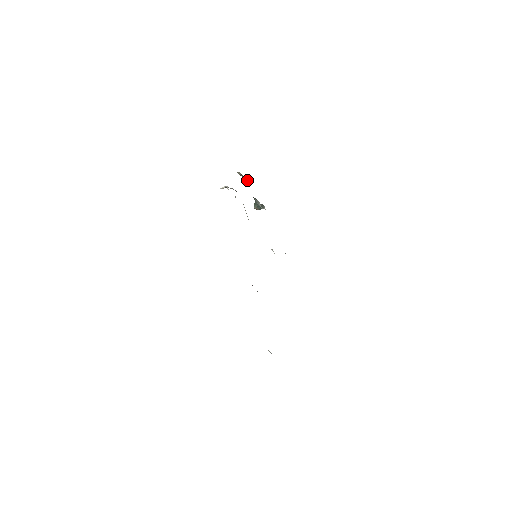
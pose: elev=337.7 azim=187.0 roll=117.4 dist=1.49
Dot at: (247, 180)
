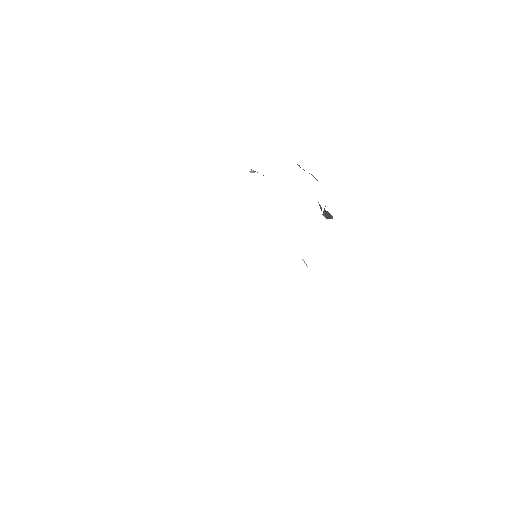
Dot at: (316, 179)
